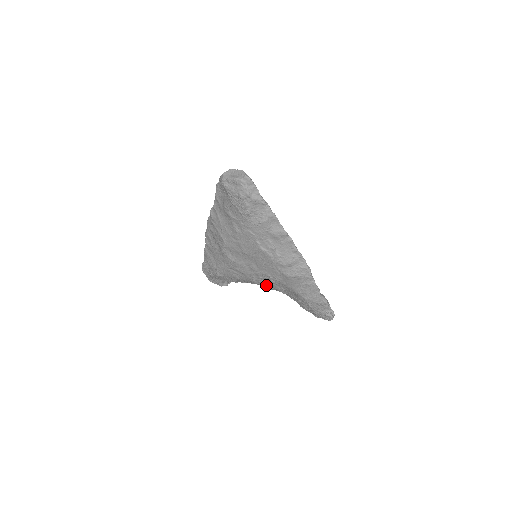
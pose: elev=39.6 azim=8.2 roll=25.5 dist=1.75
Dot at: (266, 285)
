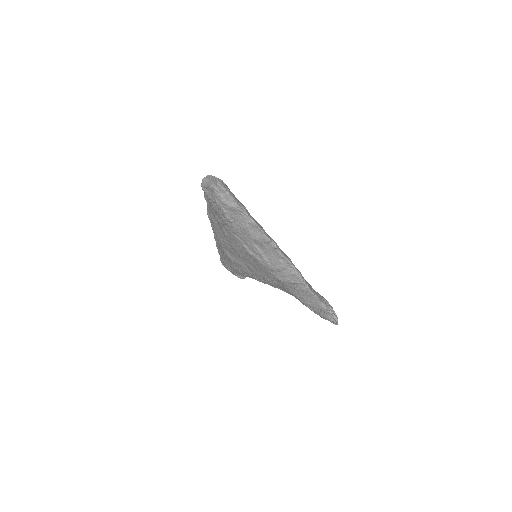
Dot at: (270, 284)
